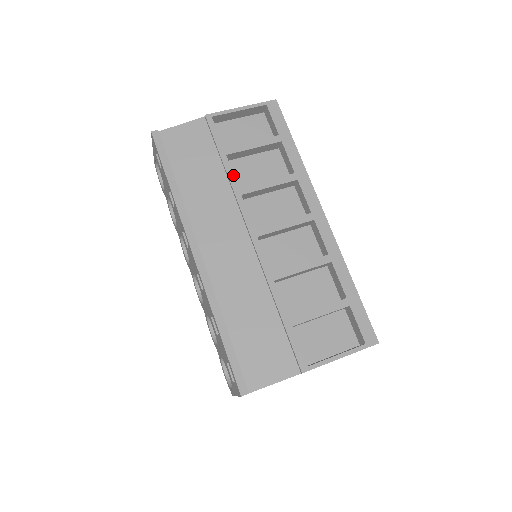
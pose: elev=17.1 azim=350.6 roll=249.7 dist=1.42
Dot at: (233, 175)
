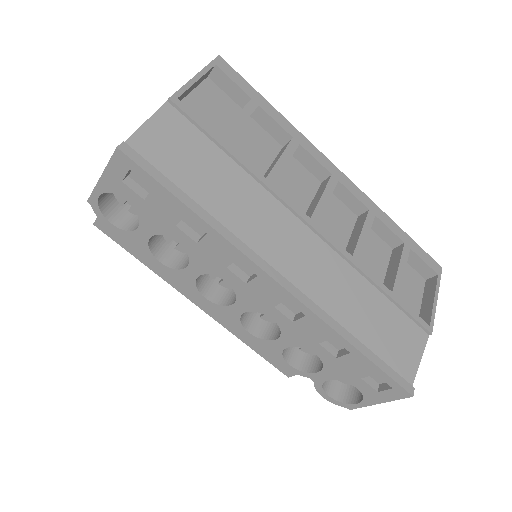
Dot at: (251, 165)
